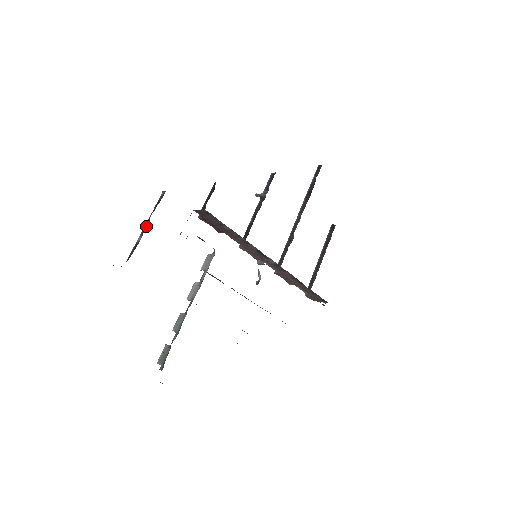
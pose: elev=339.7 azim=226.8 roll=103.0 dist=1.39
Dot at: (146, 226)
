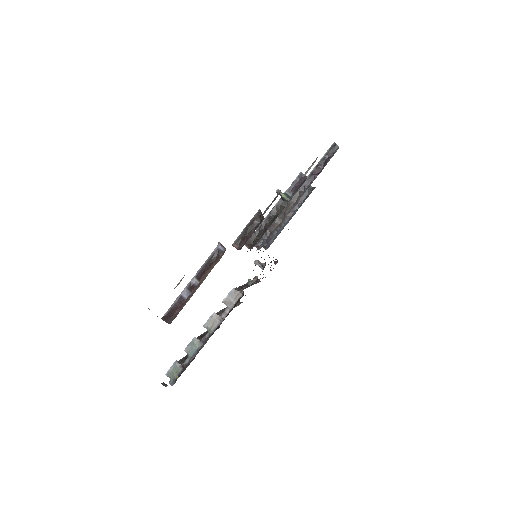
Dot at: (195, 281)
